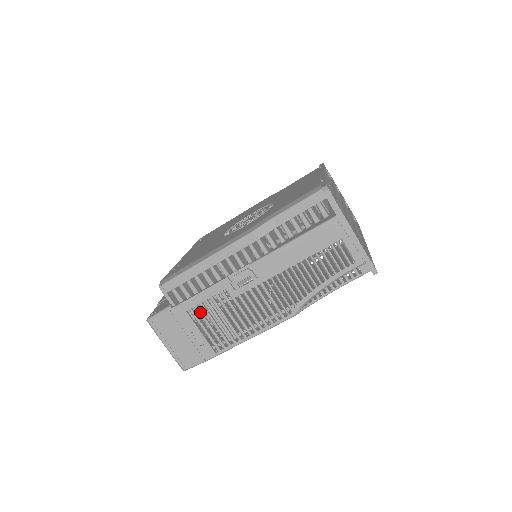
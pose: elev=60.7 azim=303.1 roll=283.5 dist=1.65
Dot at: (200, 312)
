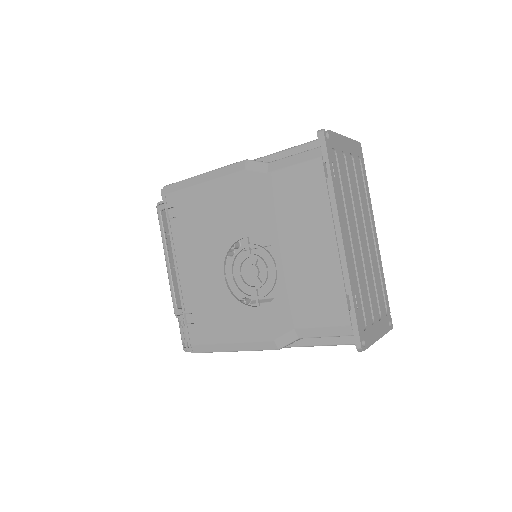
Dot at: occluded
